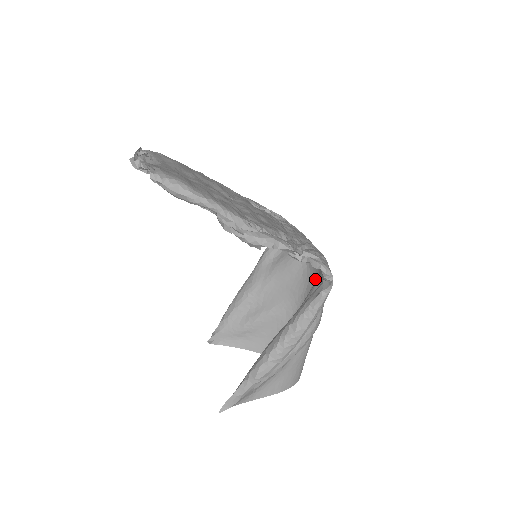
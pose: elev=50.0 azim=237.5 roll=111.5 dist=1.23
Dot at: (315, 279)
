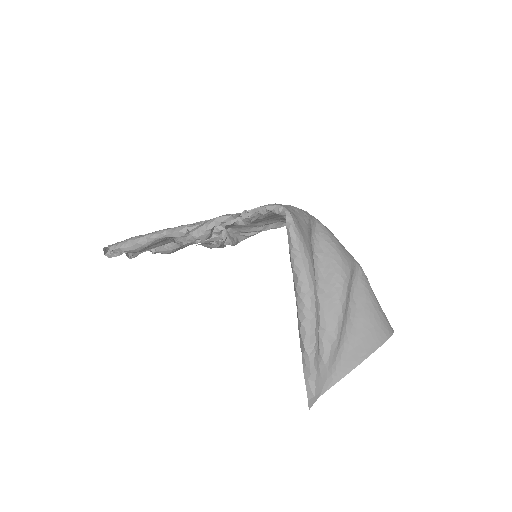
Dot at: occluded
